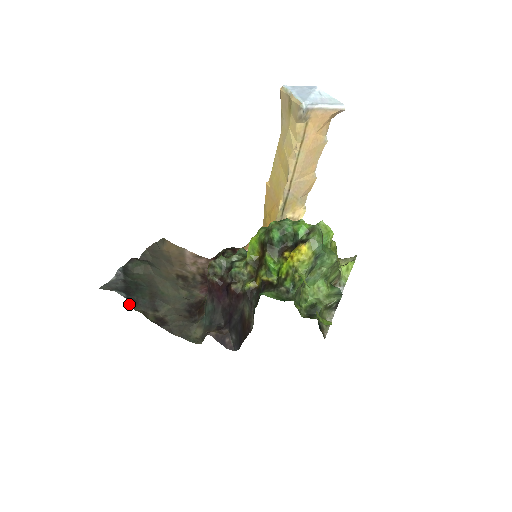
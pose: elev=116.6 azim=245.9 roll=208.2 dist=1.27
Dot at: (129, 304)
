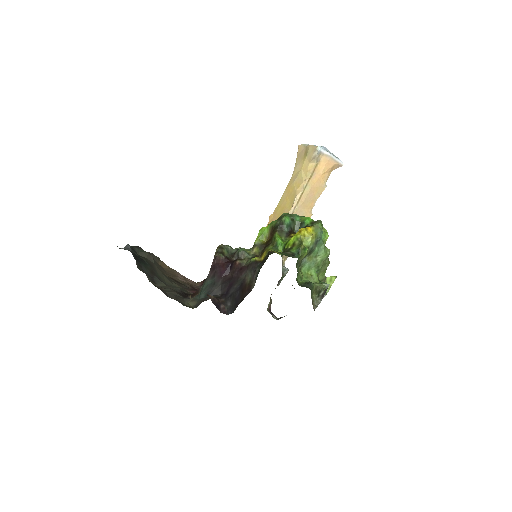
Dot at: (136, 263)
